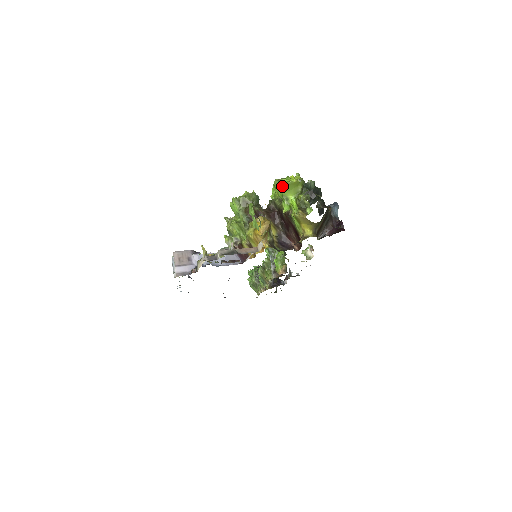
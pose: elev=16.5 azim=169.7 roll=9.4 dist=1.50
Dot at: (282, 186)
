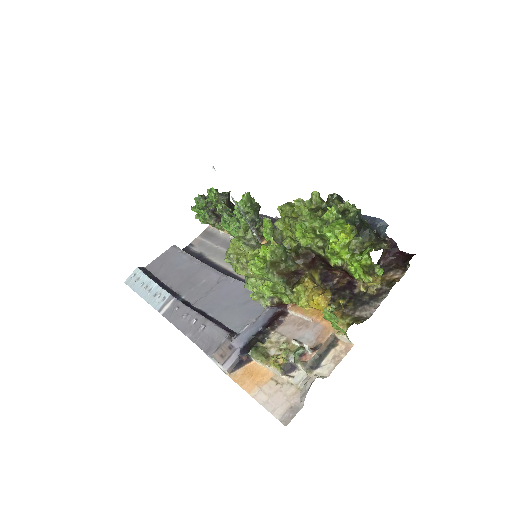
Dot at: occluded
